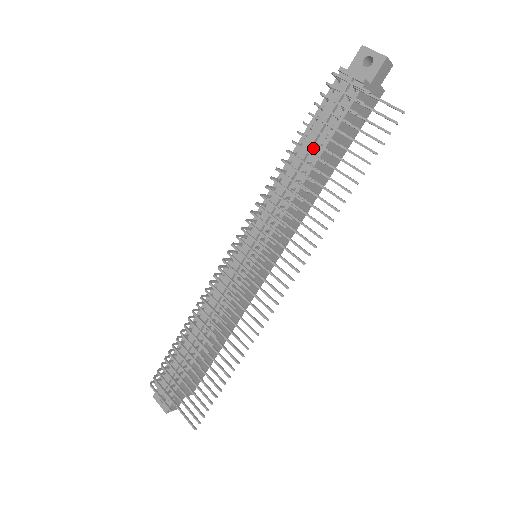
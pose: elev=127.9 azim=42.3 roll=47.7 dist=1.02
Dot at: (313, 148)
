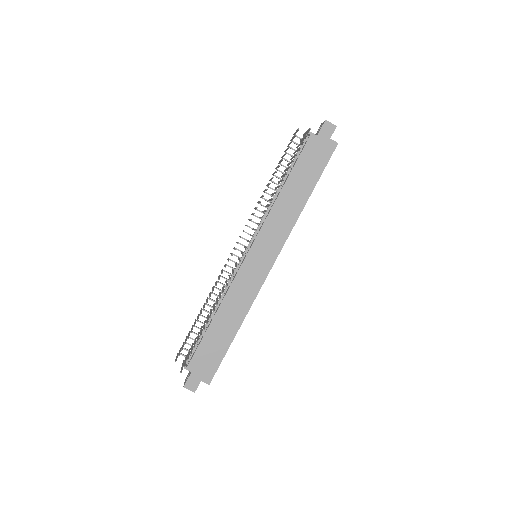
Dot at: occluded
